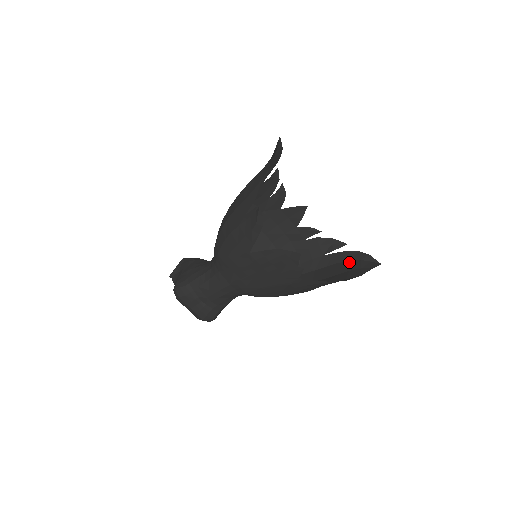
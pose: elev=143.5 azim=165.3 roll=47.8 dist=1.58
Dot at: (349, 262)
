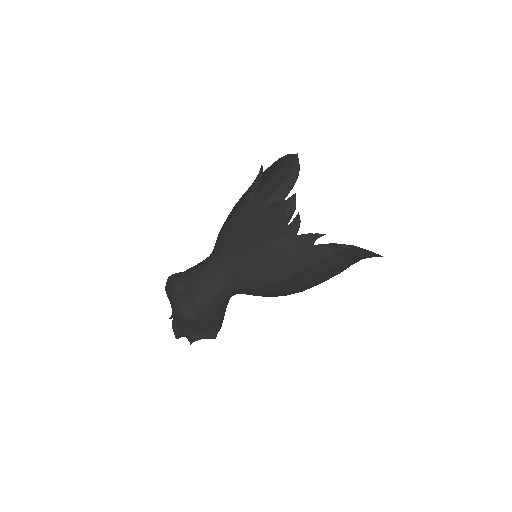
Dot at: (350, 264)
